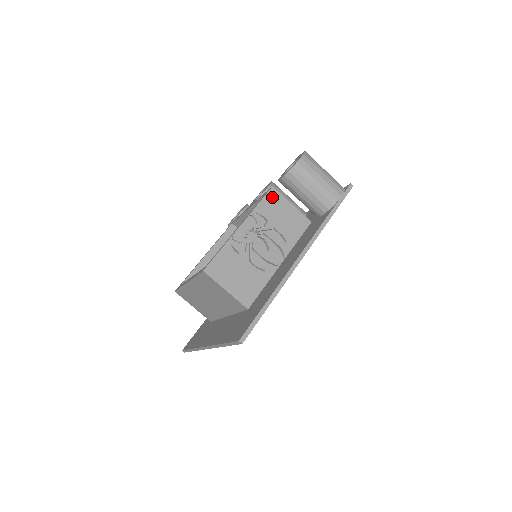
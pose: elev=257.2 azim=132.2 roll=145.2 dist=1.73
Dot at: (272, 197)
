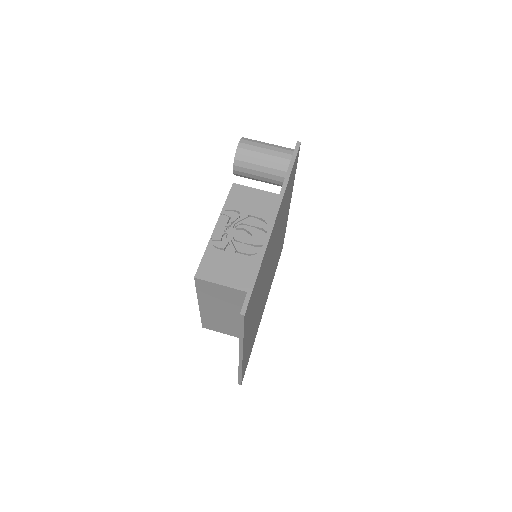
Dot at: (236, 192)
